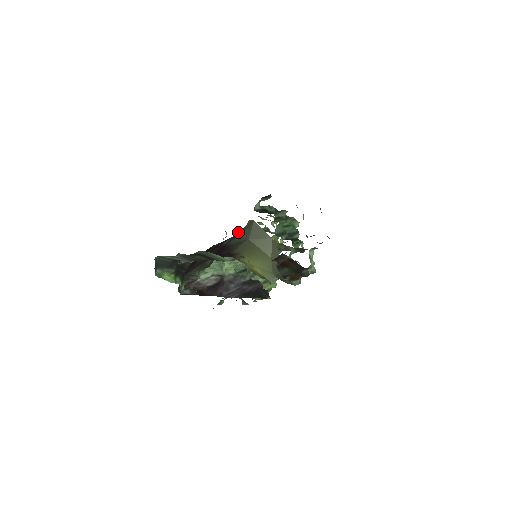
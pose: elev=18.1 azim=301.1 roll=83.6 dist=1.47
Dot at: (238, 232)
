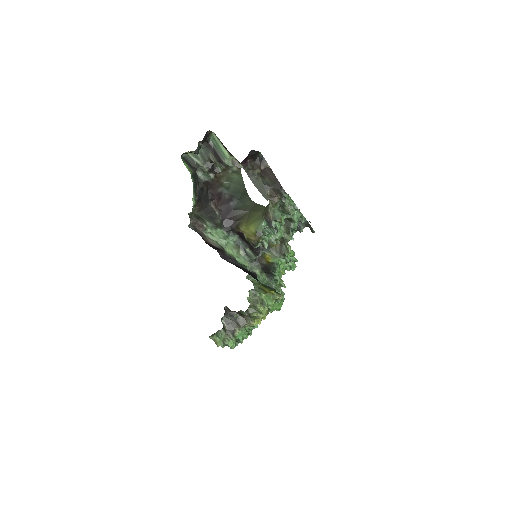
Dot at: (242, 201)
